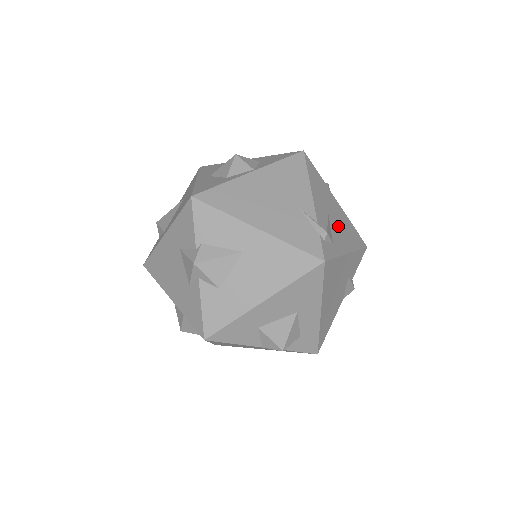
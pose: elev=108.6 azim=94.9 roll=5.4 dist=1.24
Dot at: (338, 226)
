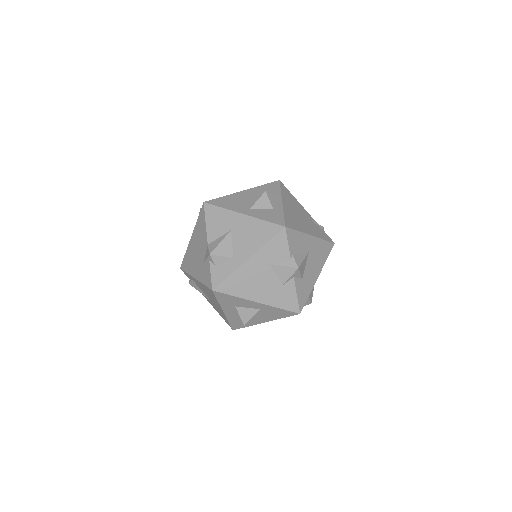
Dot at: occluded
